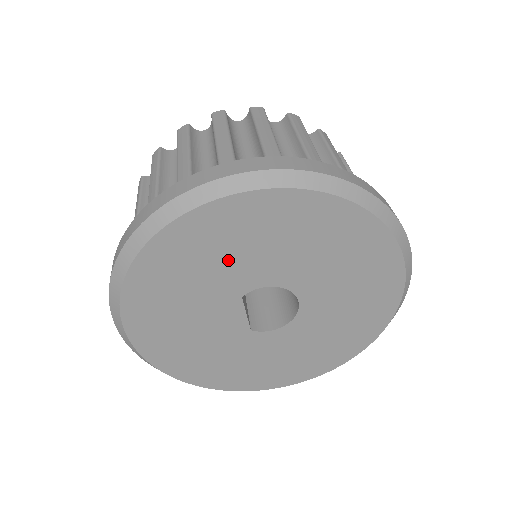
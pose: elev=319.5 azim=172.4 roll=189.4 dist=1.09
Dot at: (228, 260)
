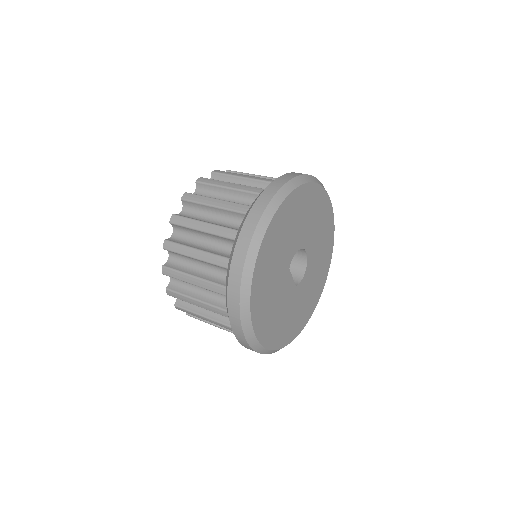
Dot at: (281, 251)
